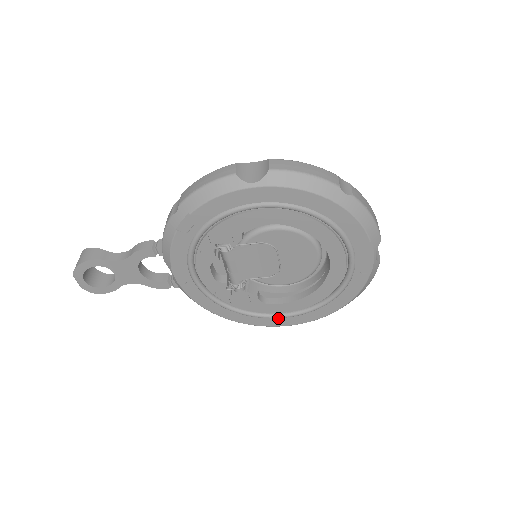
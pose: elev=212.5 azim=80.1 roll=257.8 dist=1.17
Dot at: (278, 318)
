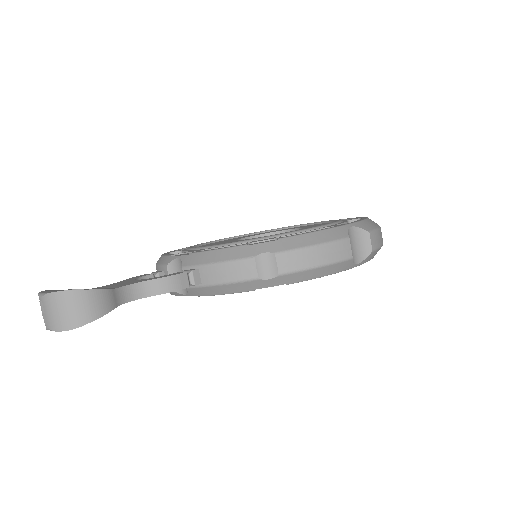
Dot at: occluded
